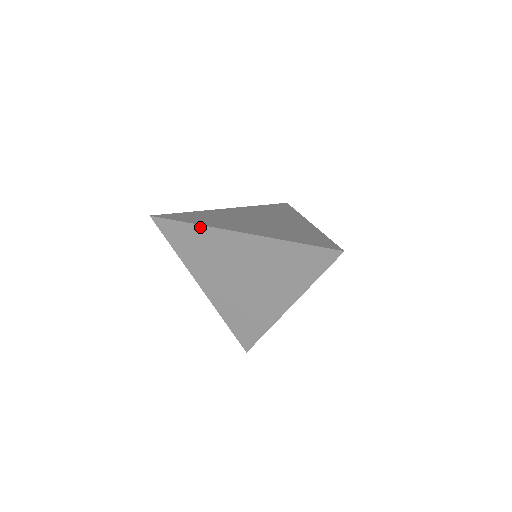
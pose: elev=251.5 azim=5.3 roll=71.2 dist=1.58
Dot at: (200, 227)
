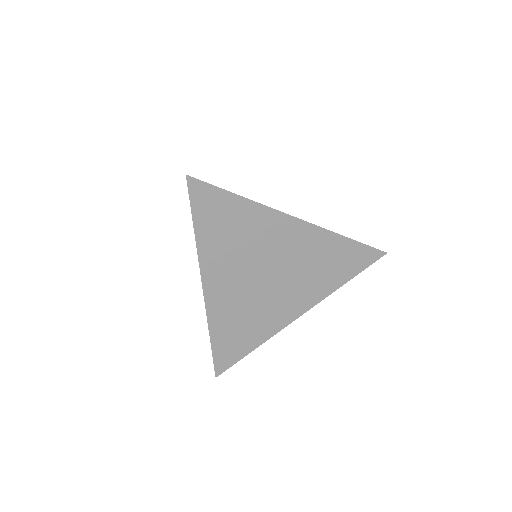
Dot at: (251, 203)
